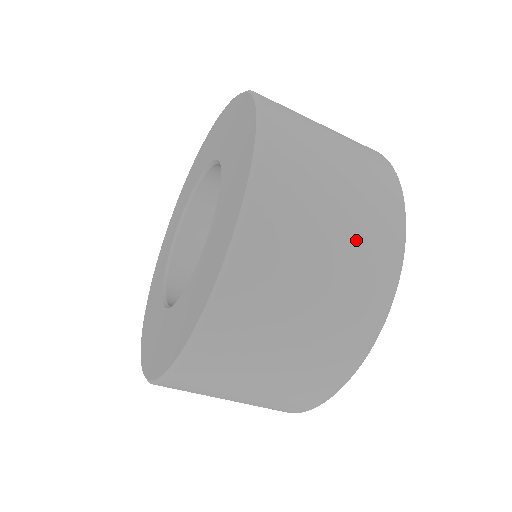
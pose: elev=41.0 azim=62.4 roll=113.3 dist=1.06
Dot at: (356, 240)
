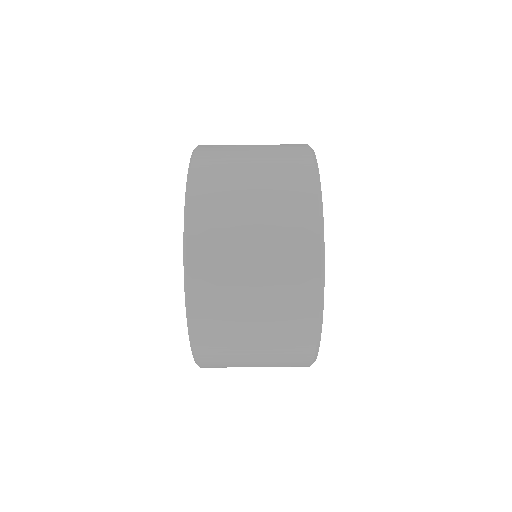
Dot at: (275, 284)
